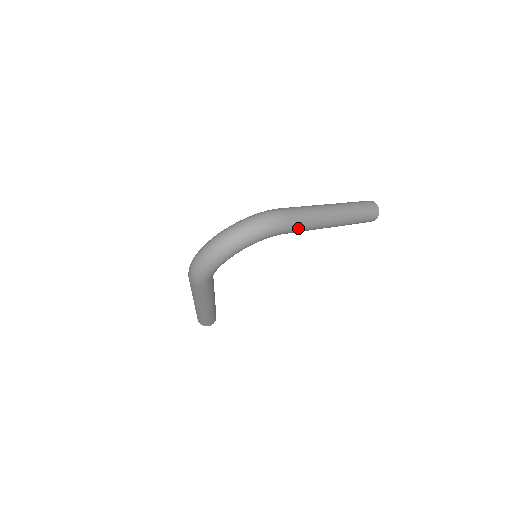
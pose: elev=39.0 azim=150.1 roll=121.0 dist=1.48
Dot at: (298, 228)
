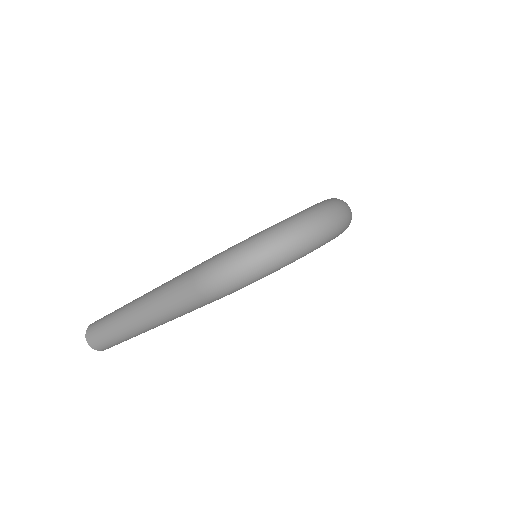
Dot at: occluded
